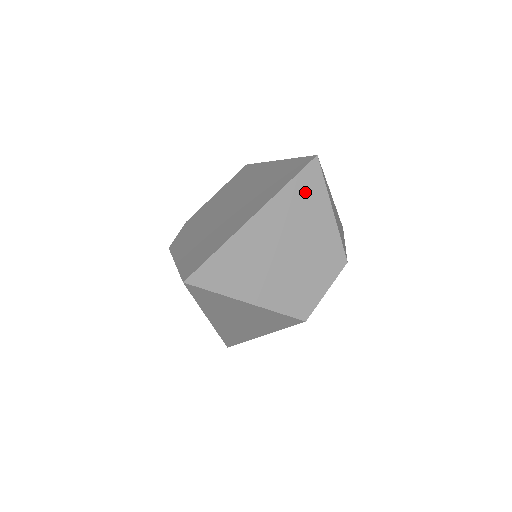
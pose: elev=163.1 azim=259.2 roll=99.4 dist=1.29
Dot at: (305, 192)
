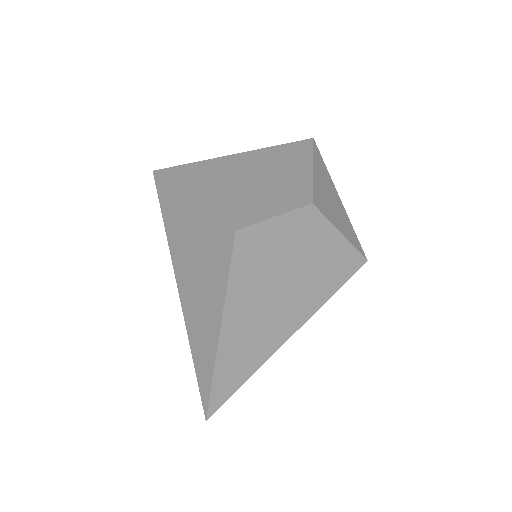
Dot at: (290, 153)
